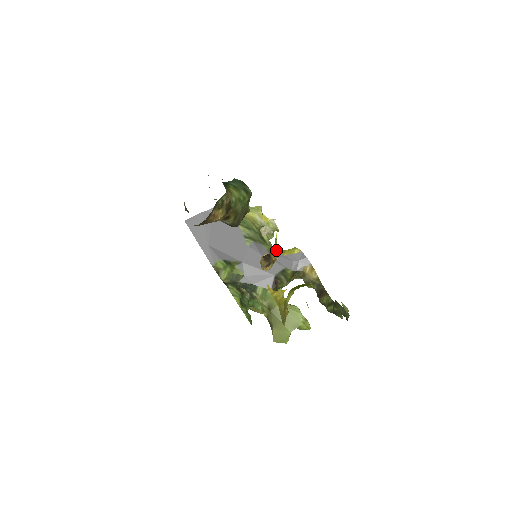
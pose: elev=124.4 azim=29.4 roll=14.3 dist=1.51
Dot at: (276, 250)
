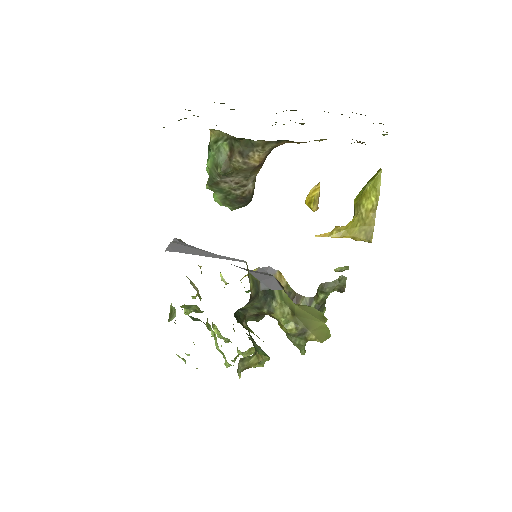
Dot at: occluded
